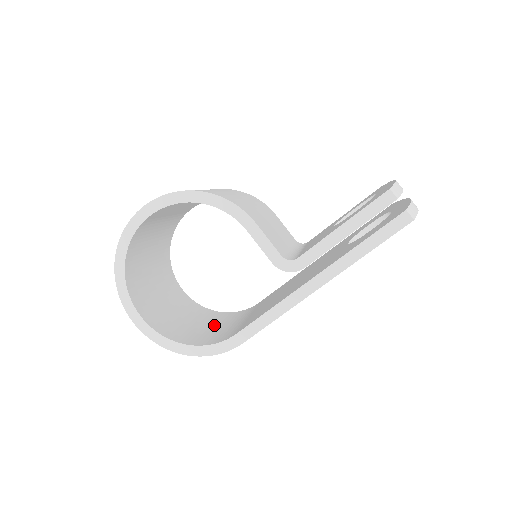
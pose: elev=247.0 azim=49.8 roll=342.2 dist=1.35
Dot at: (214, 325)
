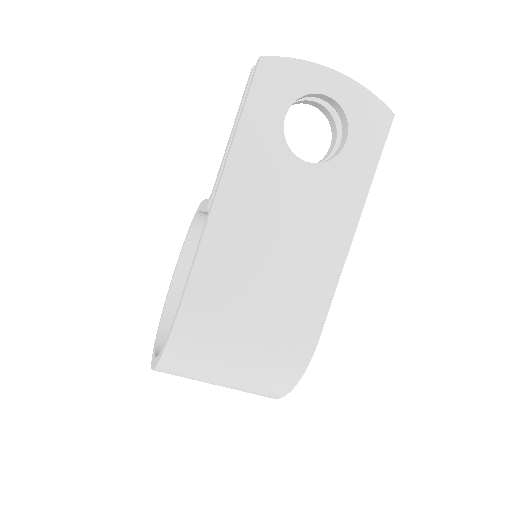
Dot at: occluded
